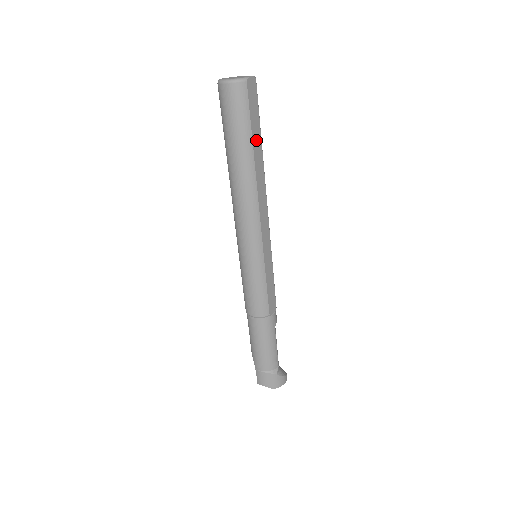
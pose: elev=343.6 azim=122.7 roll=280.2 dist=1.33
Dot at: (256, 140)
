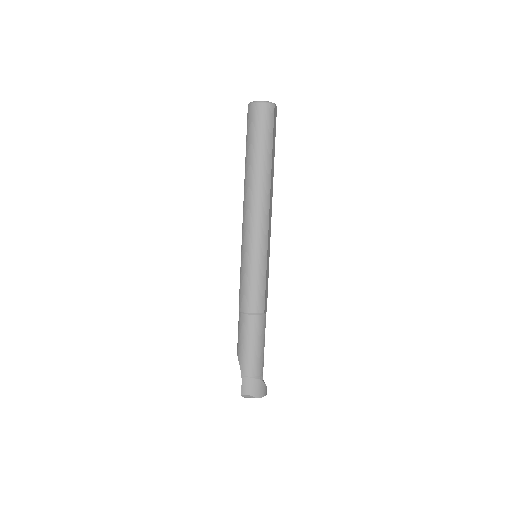
Dot at: (273, 152)
